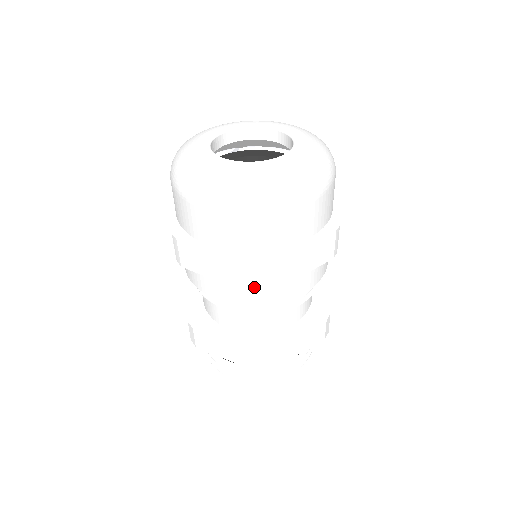
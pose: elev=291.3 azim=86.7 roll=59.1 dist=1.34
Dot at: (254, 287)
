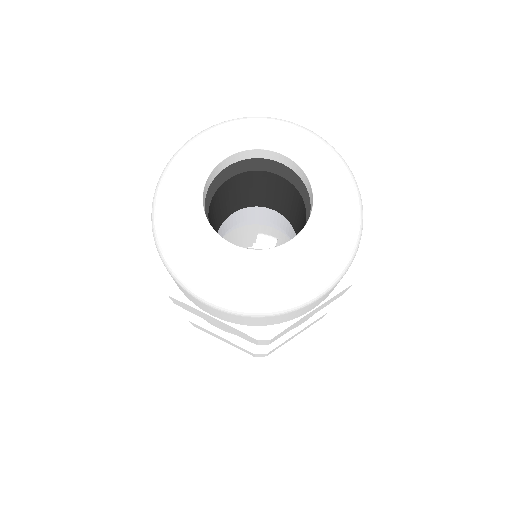
Dot at: (257, 344)
